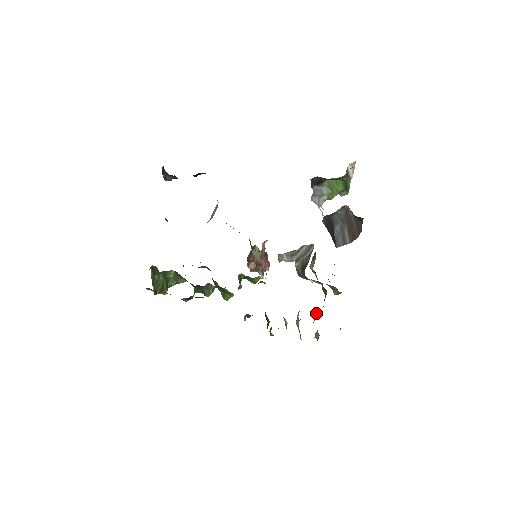
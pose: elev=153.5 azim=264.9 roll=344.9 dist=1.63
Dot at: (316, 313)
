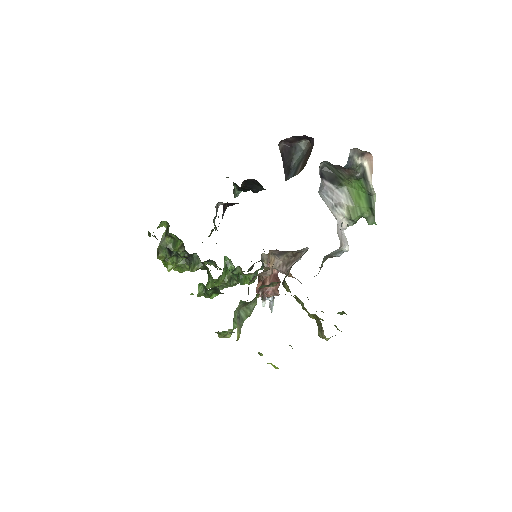
Dot at: occluded
